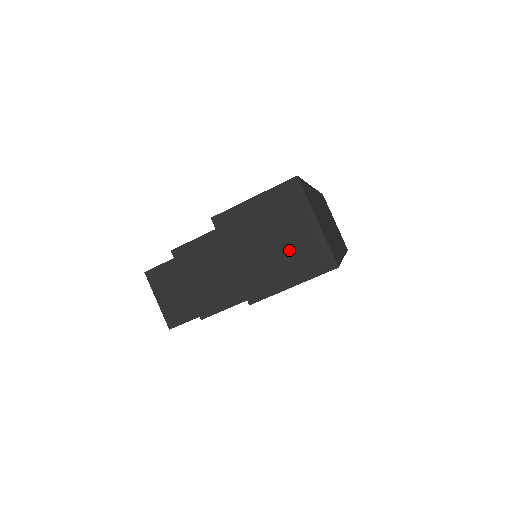
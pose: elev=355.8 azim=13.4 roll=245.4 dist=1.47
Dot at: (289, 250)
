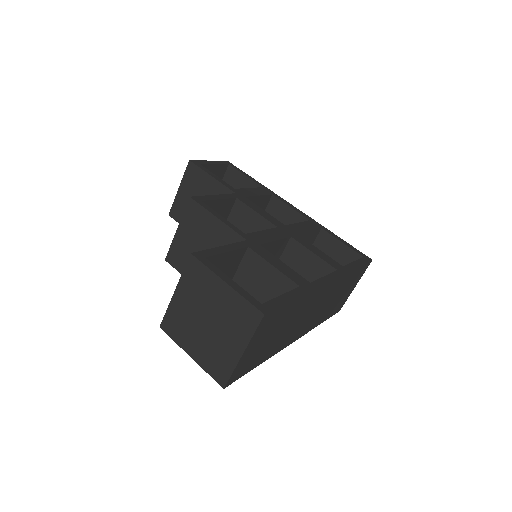
Dot at: (210, 339)
